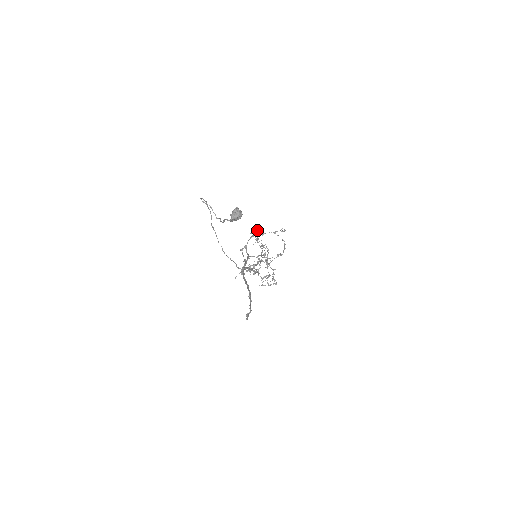
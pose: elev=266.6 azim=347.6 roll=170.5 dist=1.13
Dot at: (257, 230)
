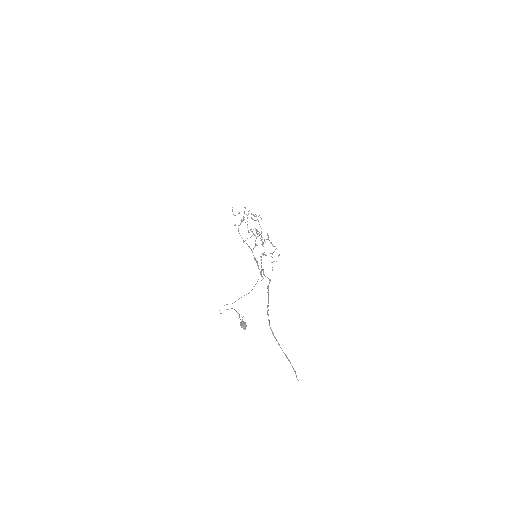
Dot at: occluded
